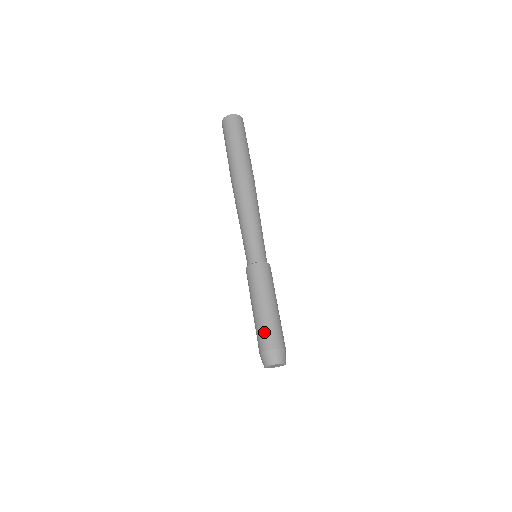
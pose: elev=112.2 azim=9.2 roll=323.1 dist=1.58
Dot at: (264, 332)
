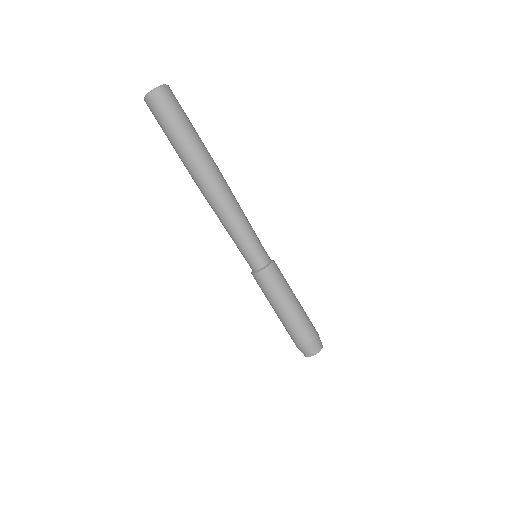
Dot at: (290, 333)
